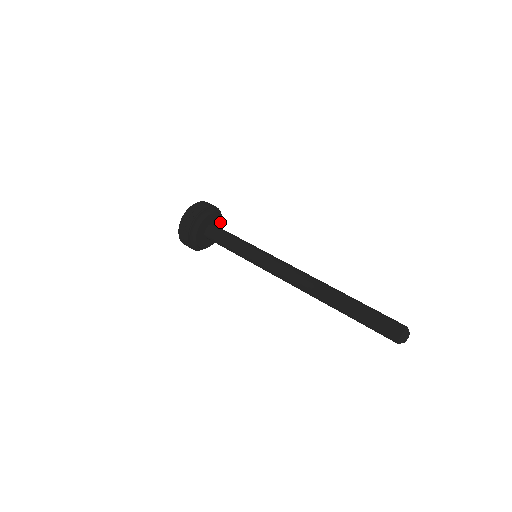
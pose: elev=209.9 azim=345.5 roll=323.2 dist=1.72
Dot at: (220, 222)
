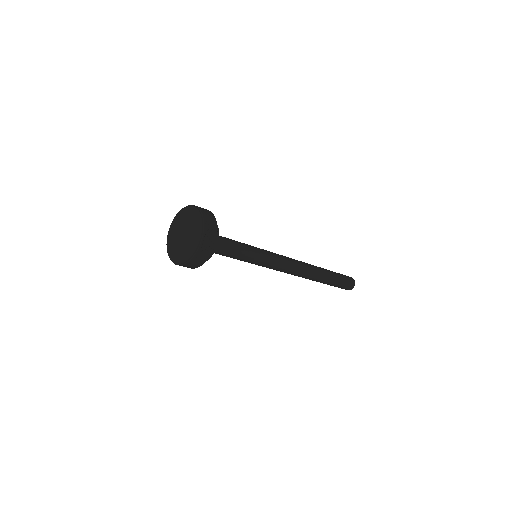
Dot at: occluded
